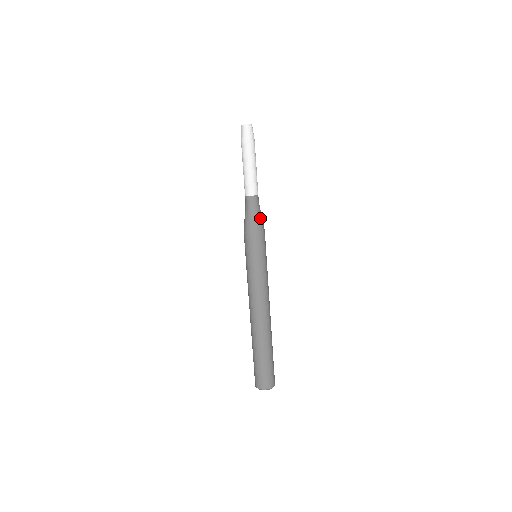
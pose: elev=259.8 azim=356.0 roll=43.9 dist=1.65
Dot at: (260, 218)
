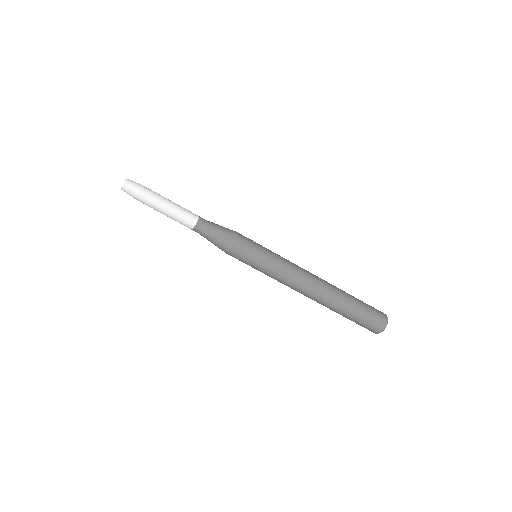
Dot at: (219, 236)
